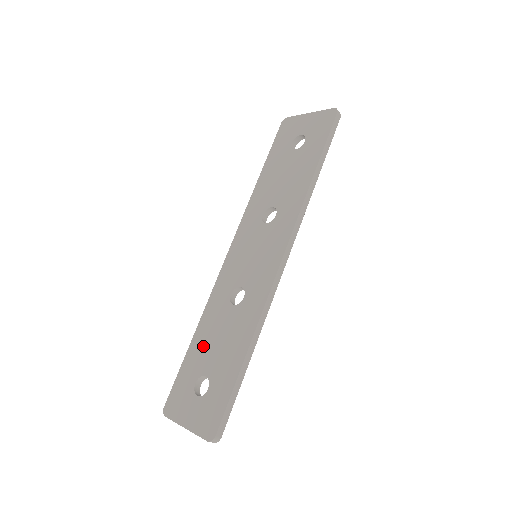
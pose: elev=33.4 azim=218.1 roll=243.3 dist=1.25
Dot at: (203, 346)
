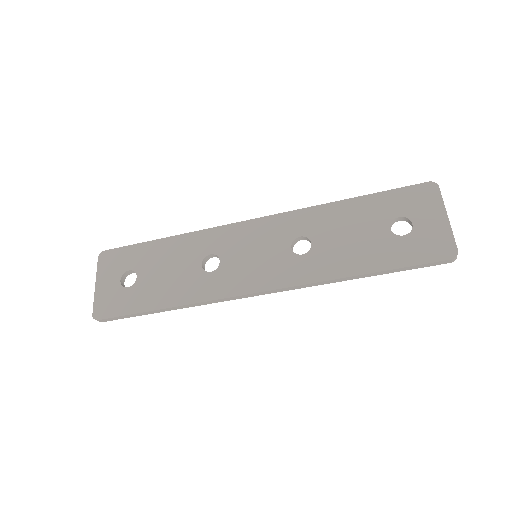
Dot at: (159, 256)
